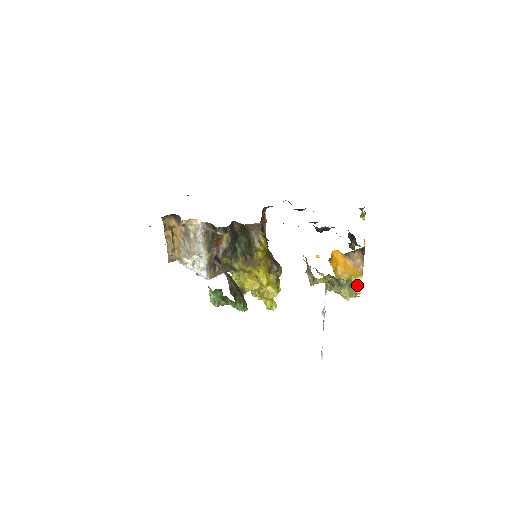
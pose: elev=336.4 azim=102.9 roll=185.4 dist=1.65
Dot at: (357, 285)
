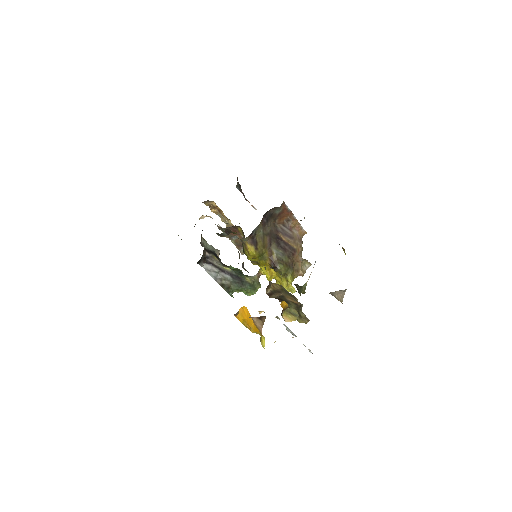
Dot at: (262, 341)
